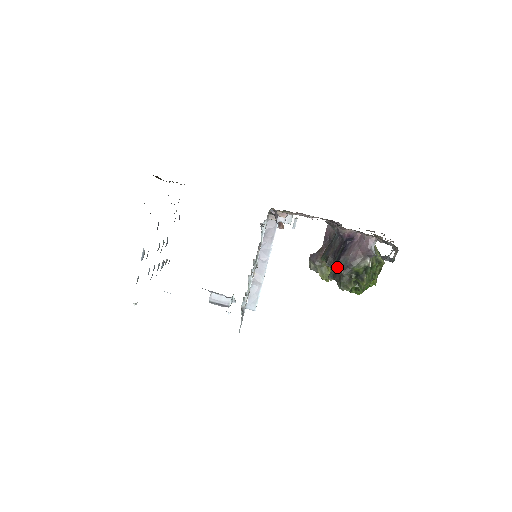
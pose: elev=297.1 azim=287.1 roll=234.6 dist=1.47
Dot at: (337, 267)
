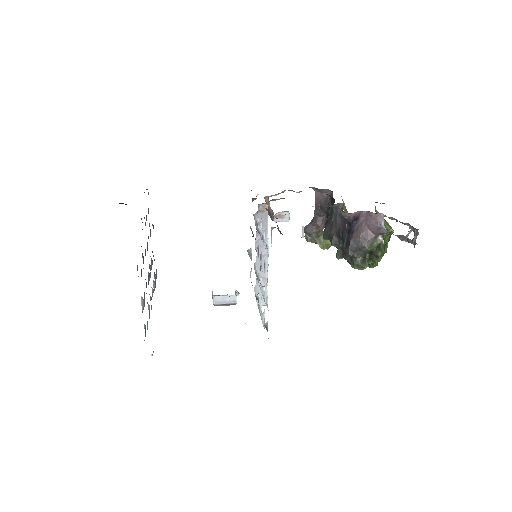
Dot at: (349, 252)
